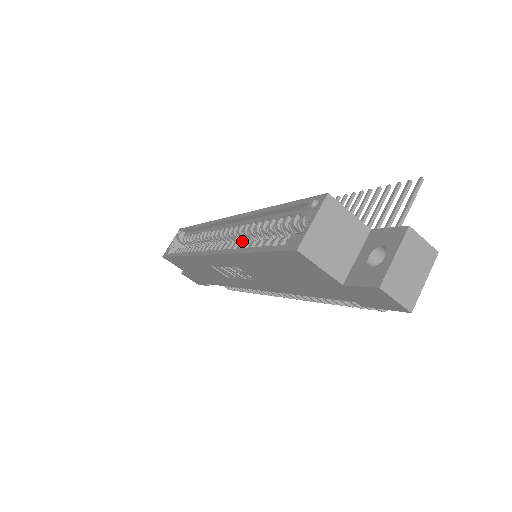
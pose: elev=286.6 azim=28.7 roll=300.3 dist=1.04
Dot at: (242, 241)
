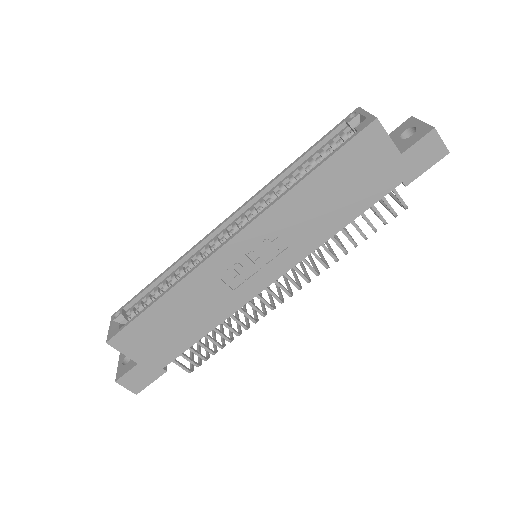
Dot at: occluded
